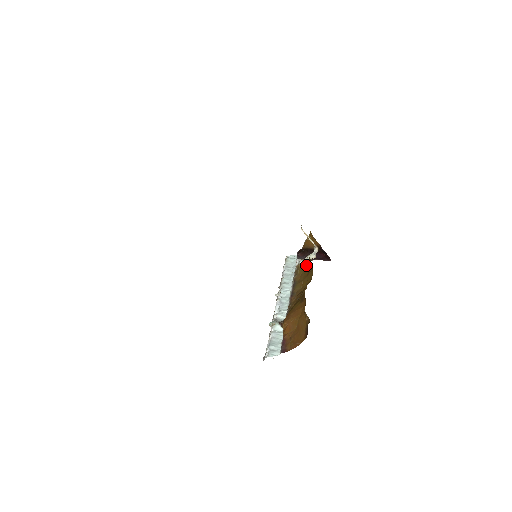
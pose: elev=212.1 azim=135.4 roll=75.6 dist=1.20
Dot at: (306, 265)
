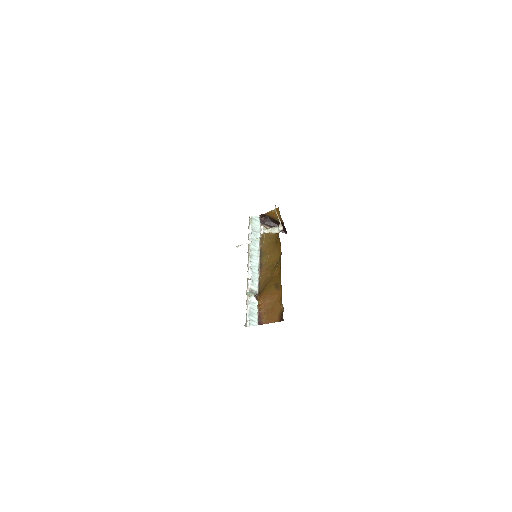
Dot at: (271, 238)
